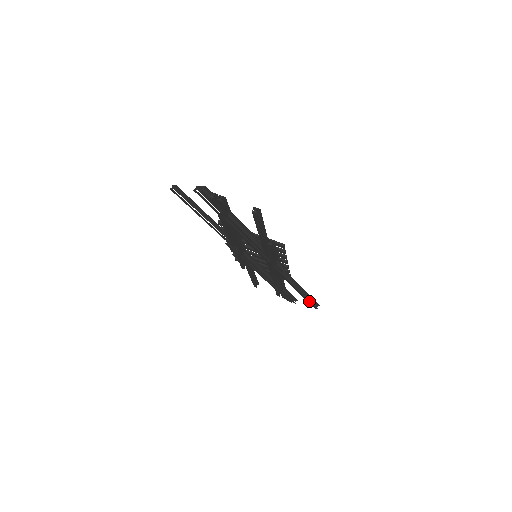
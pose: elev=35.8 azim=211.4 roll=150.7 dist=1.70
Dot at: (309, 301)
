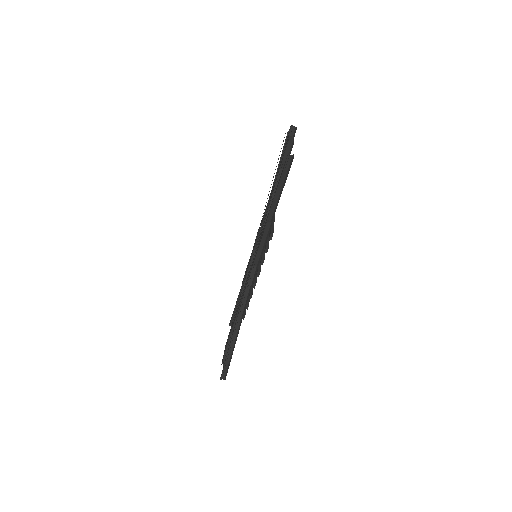
Dot at: (227, 357)
